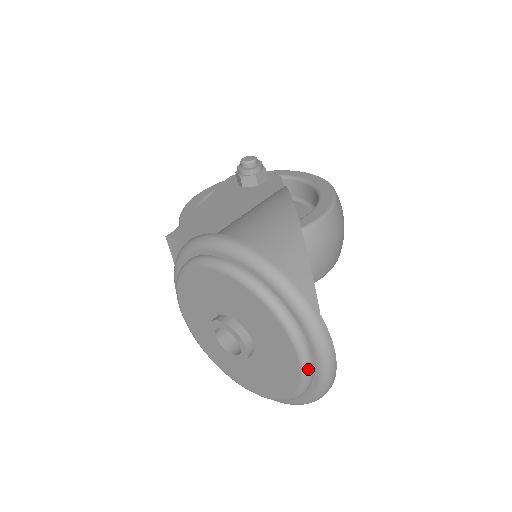
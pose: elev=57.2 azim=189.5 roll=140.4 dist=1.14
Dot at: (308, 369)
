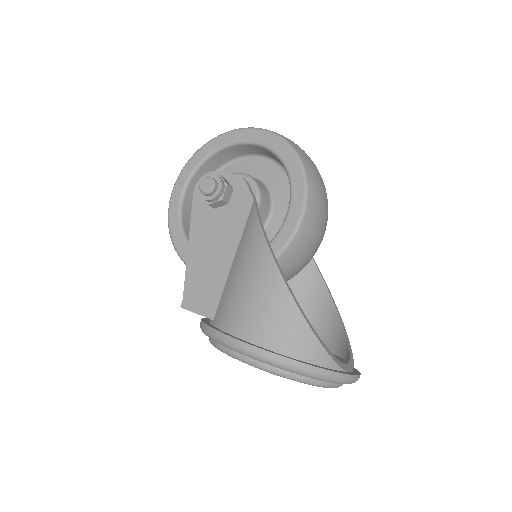
Dot at: (339, 386)
